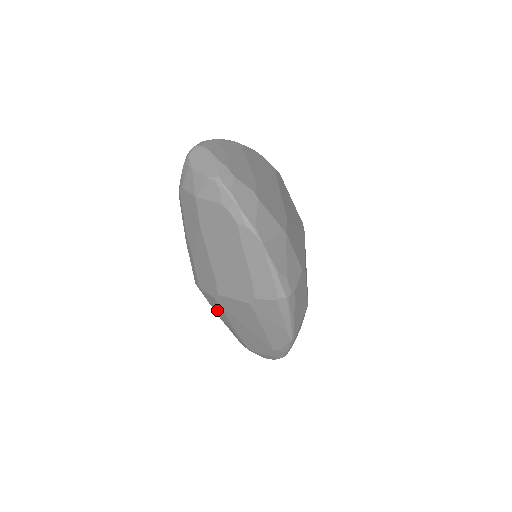
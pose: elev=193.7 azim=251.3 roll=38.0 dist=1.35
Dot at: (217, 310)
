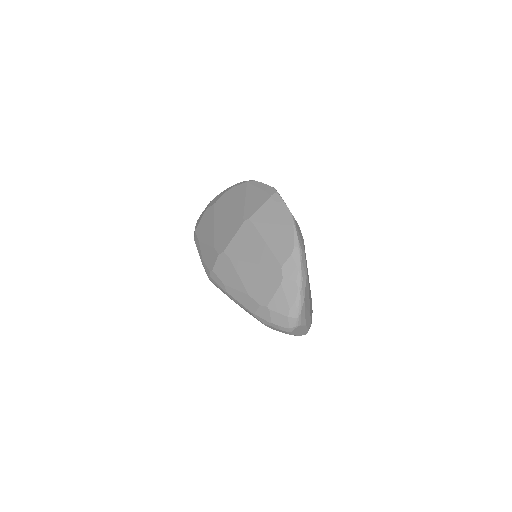
Dot at: occluded
